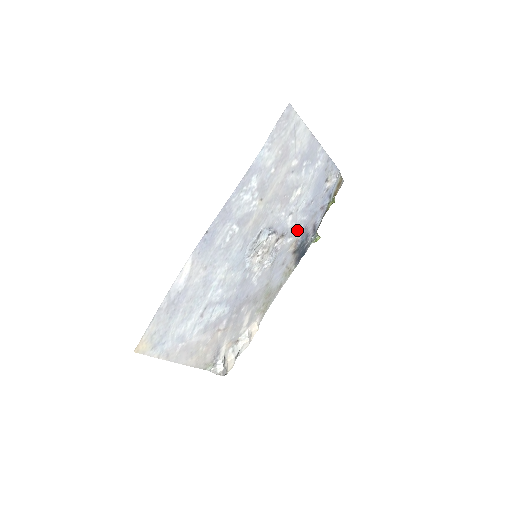
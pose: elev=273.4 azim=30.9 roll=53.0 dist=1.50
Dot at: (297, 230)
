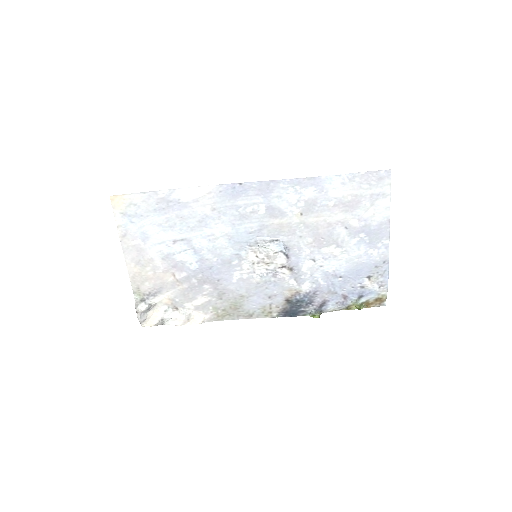
Dot at: (307, 283)
